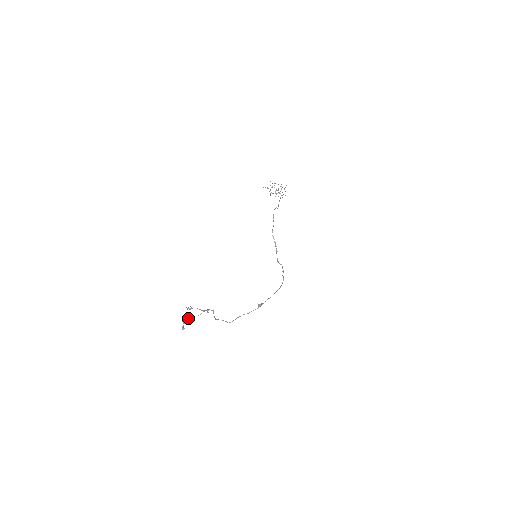
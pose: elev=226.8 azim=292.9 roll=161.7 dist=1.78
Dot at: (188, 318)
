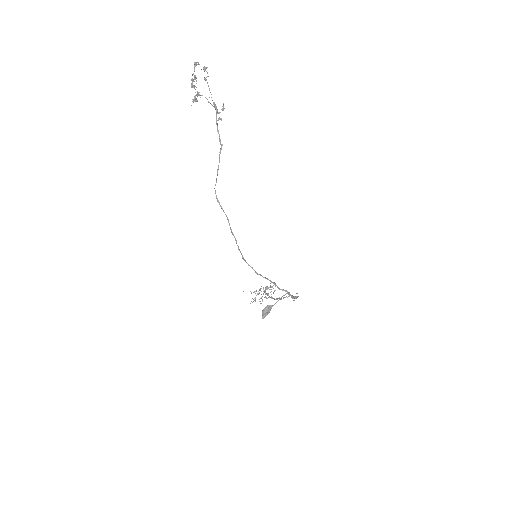
Dot at: (194, 99)
